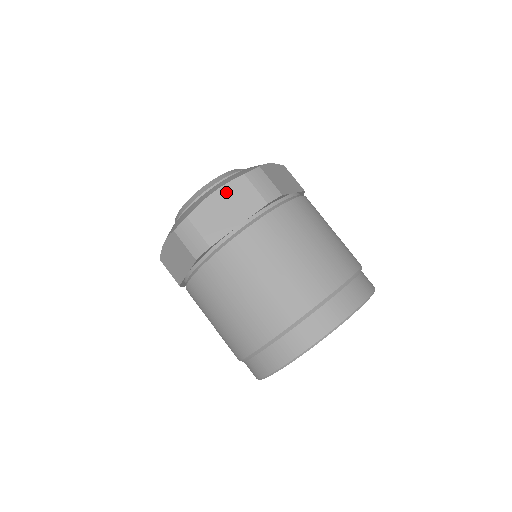
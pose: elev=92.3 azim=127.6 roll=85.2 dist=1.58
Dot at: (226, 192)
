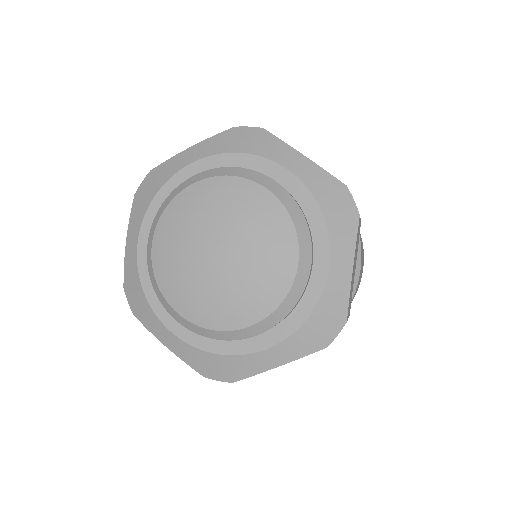
Dot at: occluded
